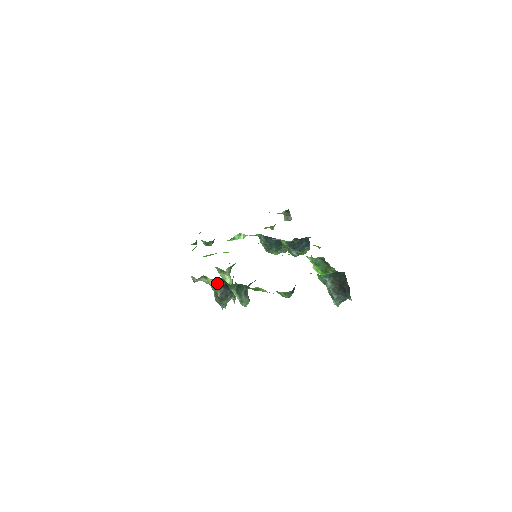
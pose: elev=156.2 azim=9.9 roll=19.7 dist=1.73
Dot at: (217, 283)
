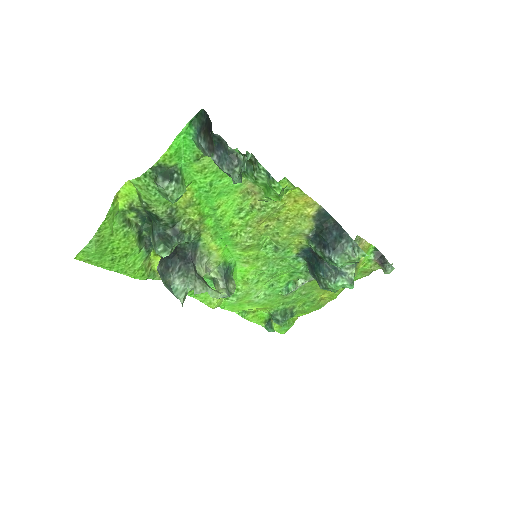
Dot at: (162, 257)
